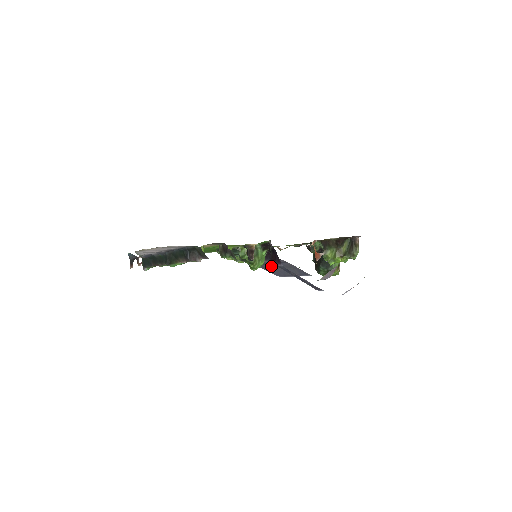
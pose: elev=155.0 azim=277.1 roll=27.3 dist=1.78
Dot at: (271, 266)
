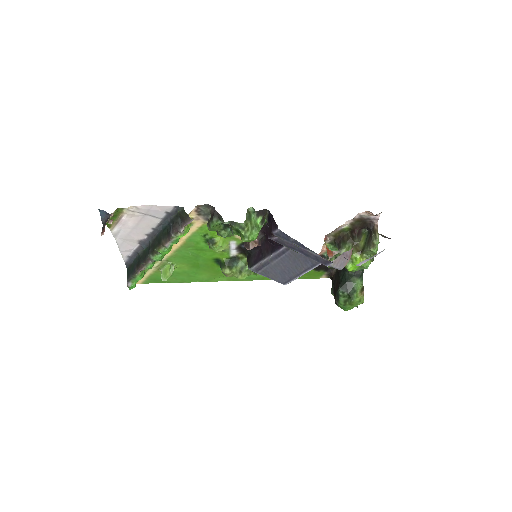
Dot at: (273, 266)
